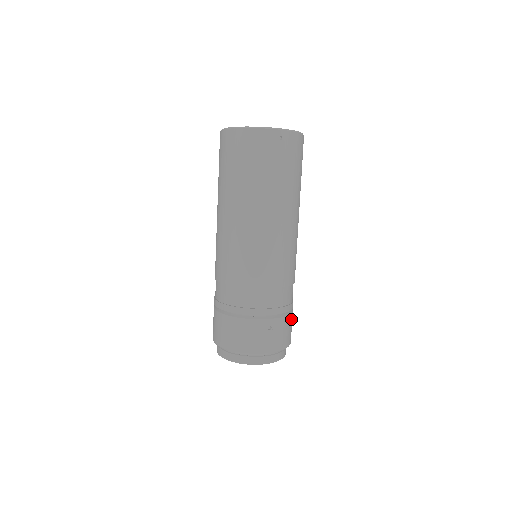
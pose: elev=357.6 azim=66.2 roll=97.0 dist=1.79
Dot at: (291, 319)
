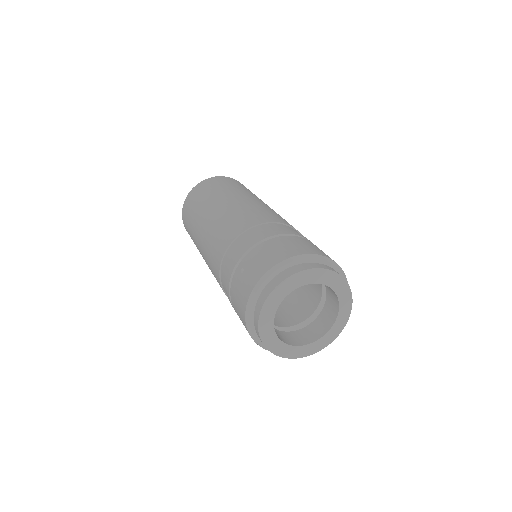
Dot at: occluded
